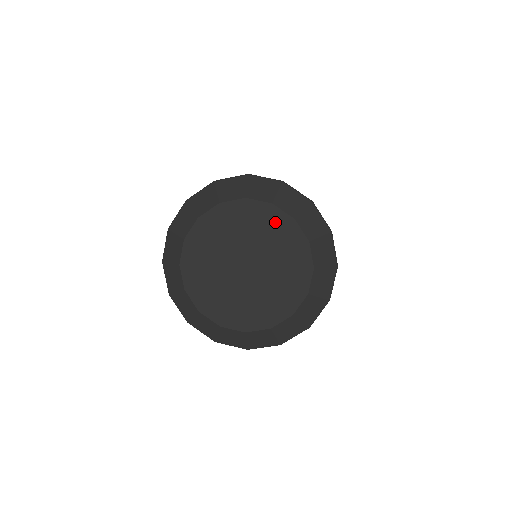
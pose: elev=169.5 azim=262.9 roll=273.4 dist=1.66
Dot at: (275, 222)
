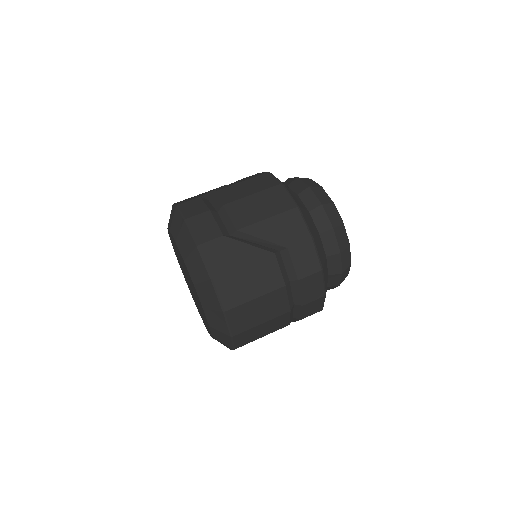
Dot at: occluded
